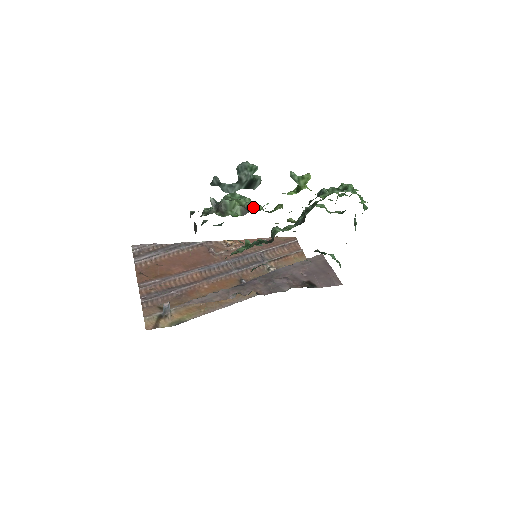
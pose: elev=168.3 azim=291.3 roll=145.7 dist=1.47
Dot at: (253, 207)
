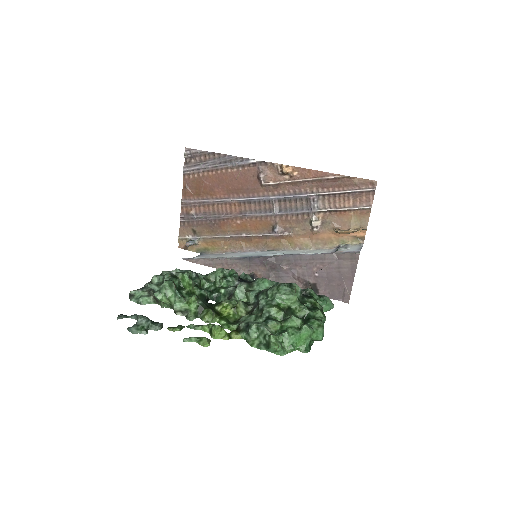
Dot at: (180, 311)
